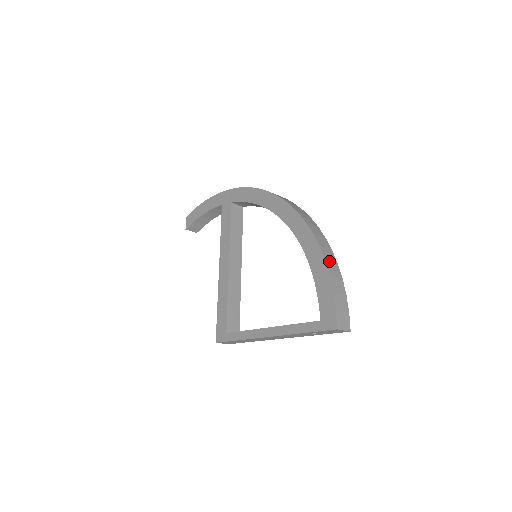
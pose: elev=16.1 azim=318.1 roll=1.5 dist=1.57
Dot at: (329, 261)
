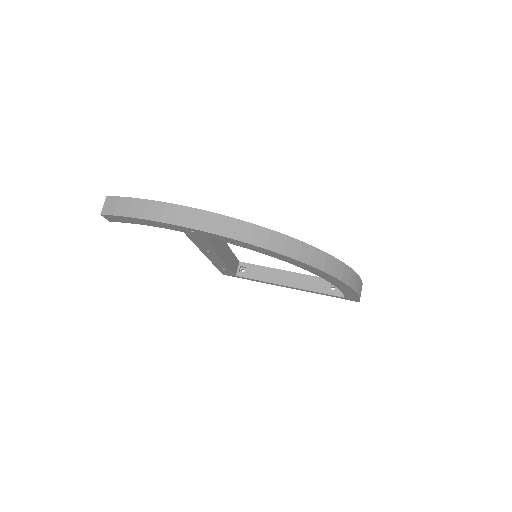
Dot at: (354, 284)
